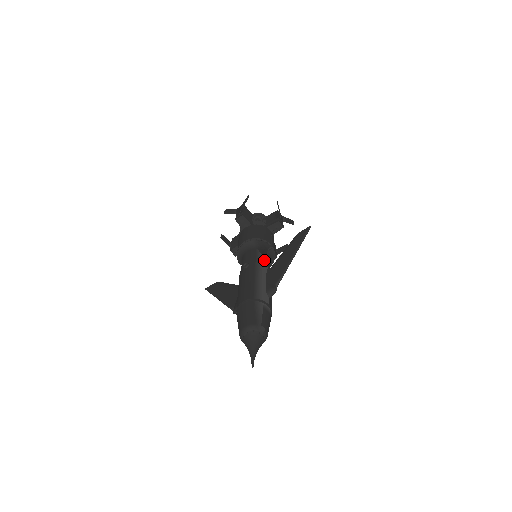
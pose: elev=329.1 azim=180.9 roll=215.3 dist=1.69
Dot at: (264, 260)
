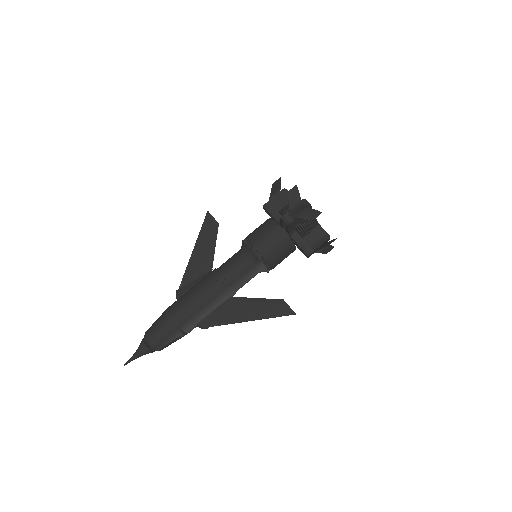
Dot at: (243, 284)
